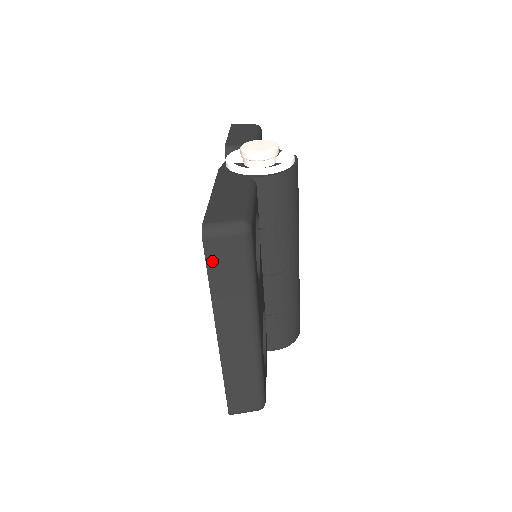
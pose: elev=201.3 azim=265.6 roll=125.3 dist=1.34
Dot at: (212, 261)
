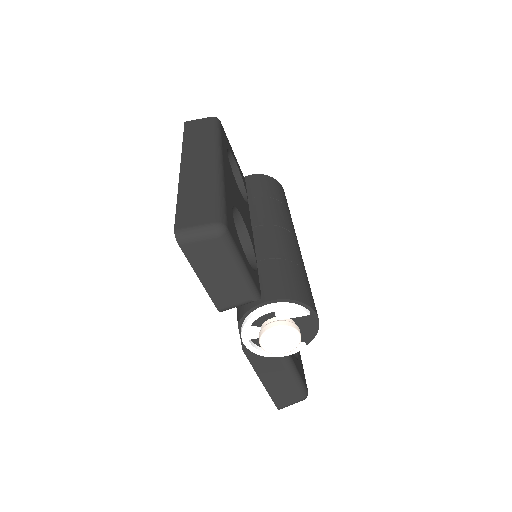
Dot at: (188, 129)
